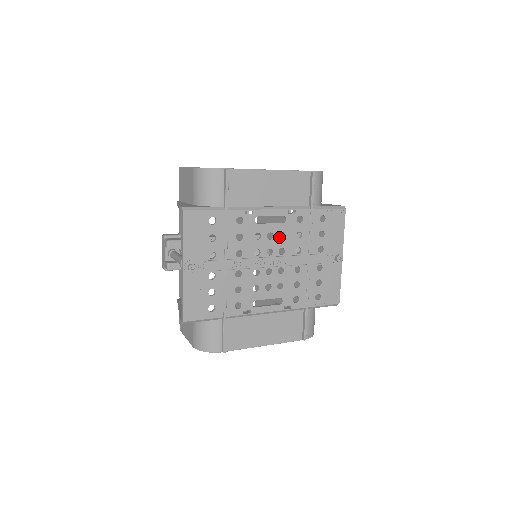
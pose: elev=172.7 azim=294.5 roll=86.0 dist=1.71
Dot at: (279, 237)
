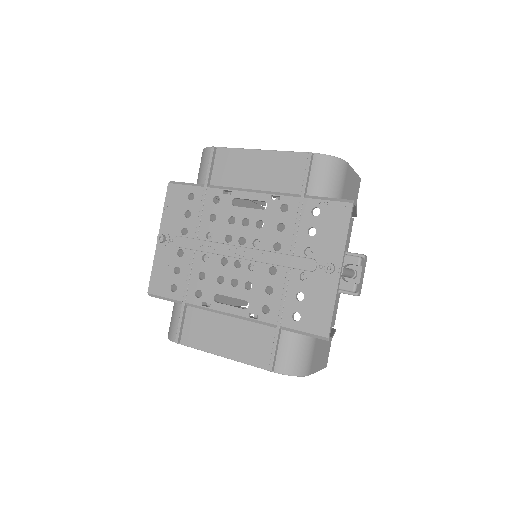
Dot at: (256, 225)
